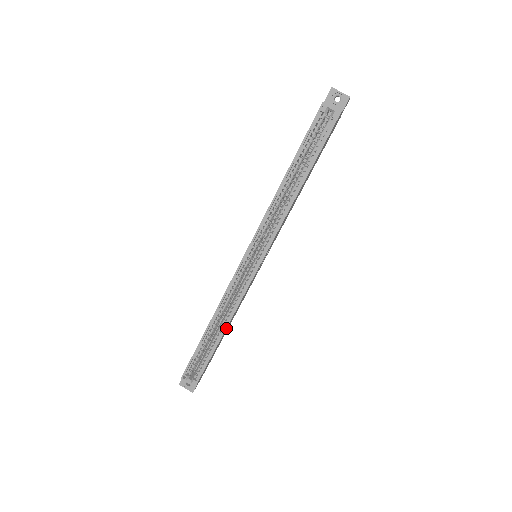
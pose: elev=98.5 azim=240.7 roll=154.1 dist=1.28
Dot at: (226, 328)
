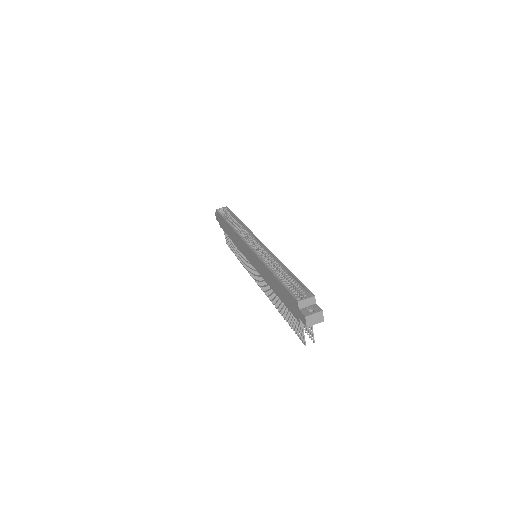
Dot at: (283, 264)
